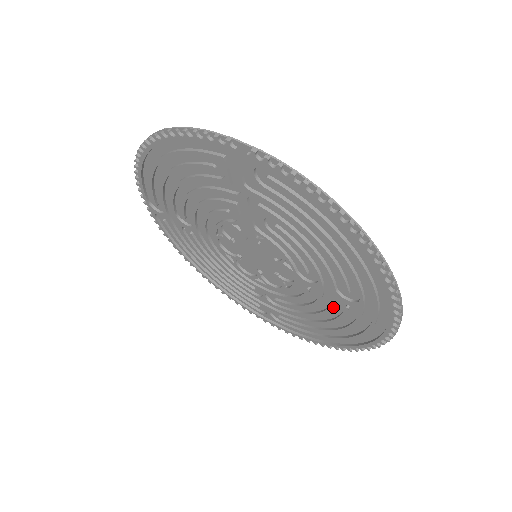
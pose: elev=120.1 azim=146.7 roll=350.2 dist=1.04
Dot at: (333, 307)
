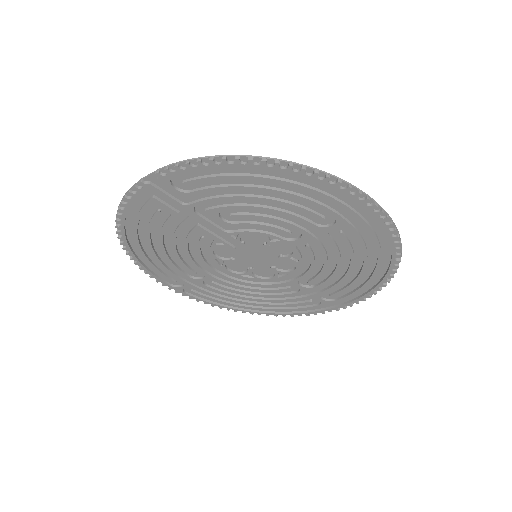
Dot at: (337, 244)
